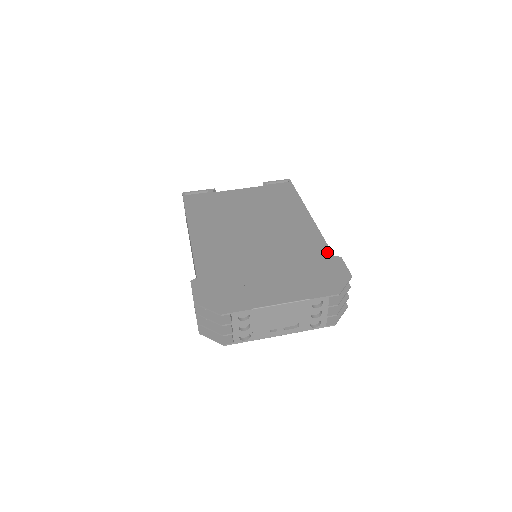
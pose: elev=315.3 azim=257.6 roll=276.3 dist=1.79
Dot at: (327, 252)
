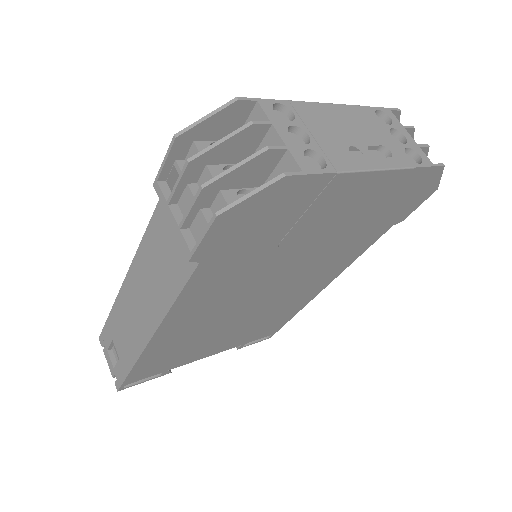
Dot at: occluded
